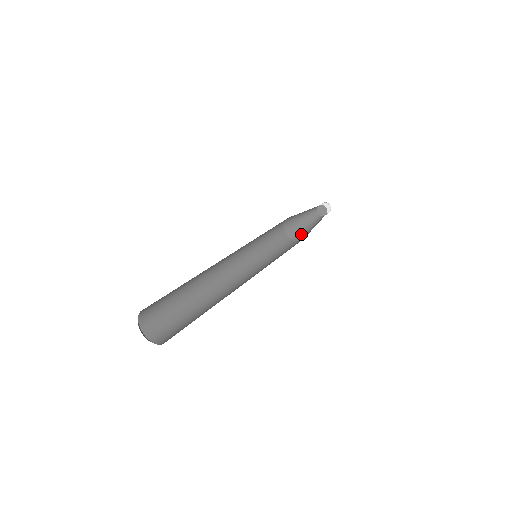
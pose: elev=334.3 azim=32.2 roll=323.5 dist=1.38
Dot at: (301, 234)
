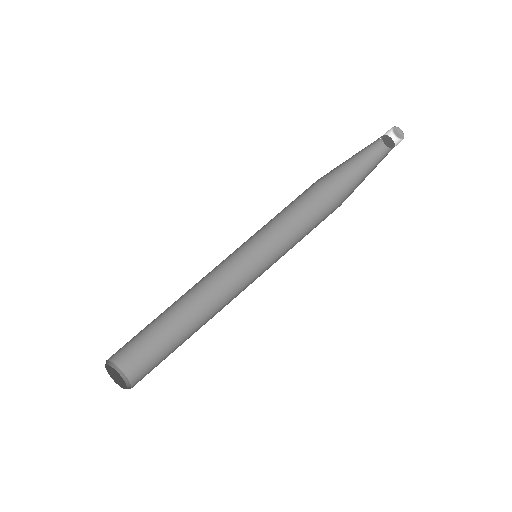
Dot at: (336, 181)
